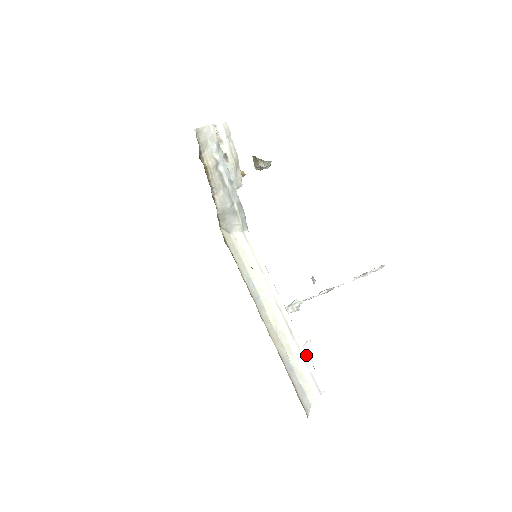
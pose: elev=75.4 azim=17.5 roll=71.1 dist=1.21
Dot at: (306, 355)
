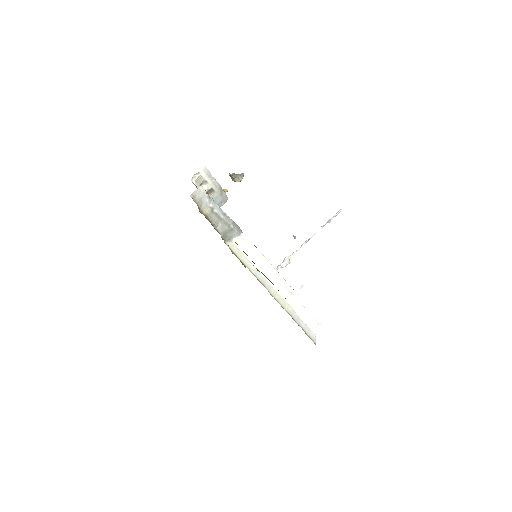
Dot at: (305, 304)
